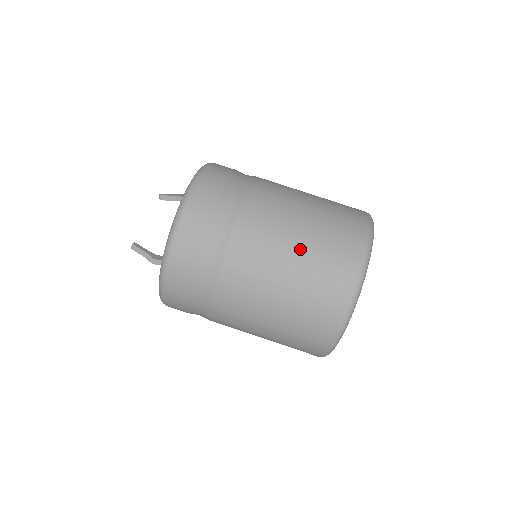
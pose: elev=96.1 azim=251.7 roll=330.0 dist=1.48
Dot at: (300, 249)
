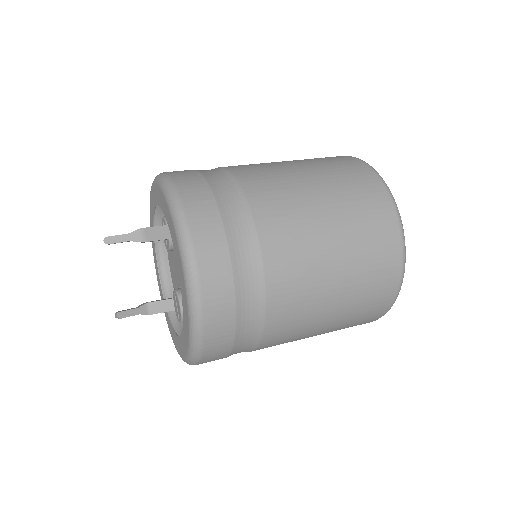
Dot at: occluded
